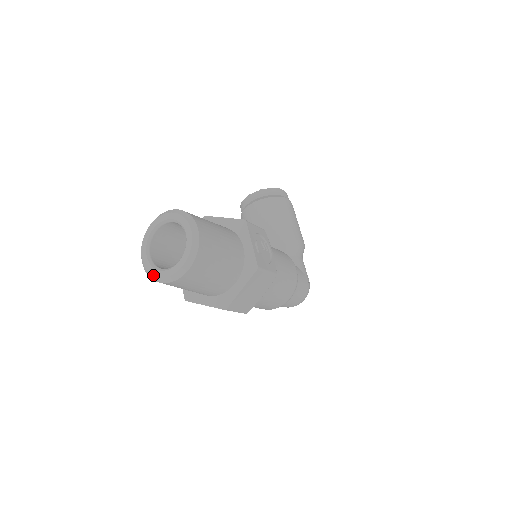
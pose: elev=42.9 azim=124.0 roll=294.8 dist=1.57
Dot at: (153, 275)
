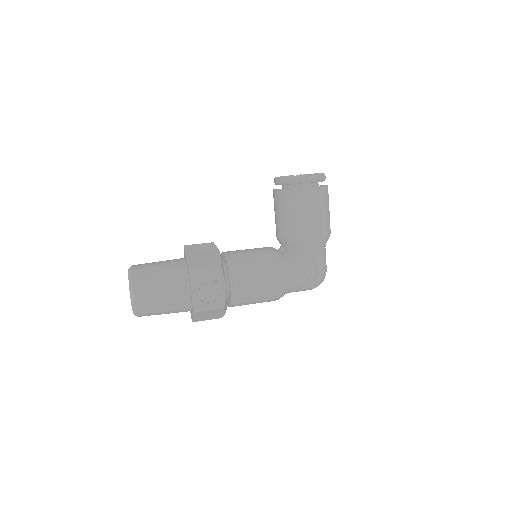
Dot at: occluded
